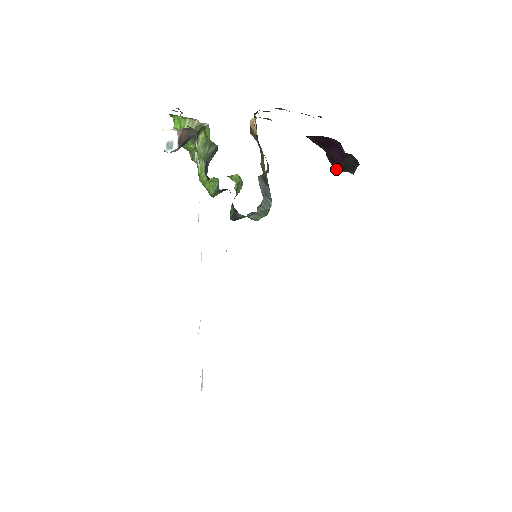
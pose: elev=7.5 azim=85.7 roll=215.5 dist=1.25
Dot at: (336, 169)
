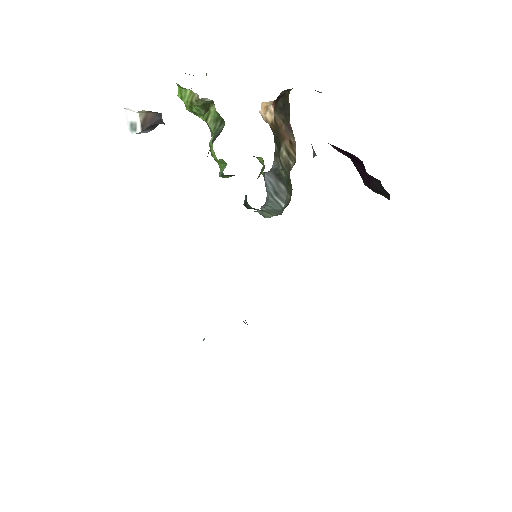
Dot at: (369, 187)
